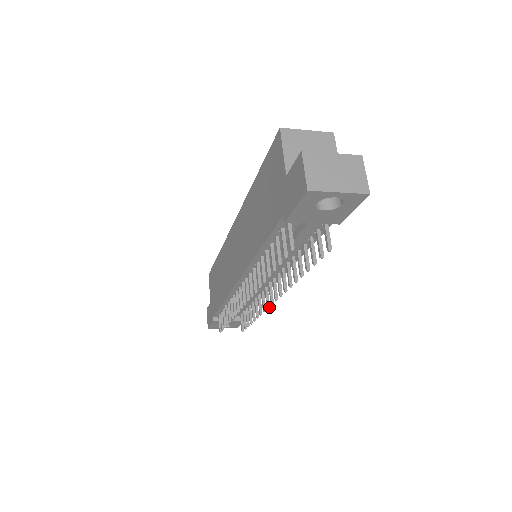
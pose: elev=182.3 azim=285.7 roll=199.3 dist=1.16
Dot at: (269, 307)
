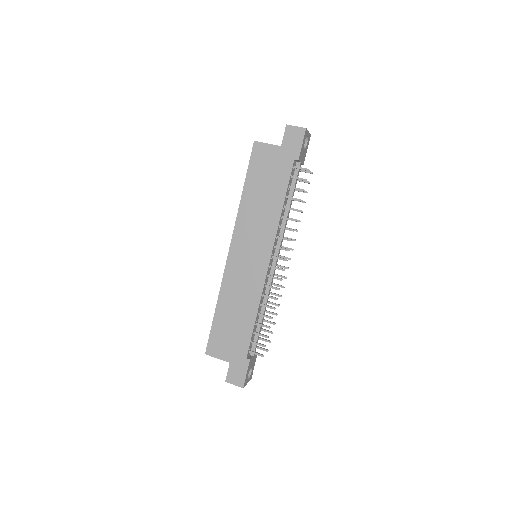
Dot at: (286, 277)
